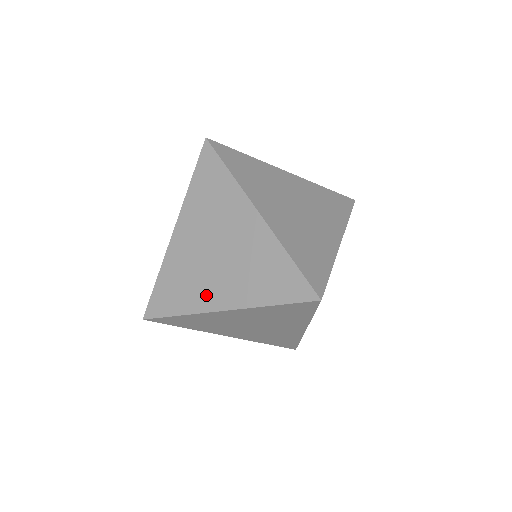
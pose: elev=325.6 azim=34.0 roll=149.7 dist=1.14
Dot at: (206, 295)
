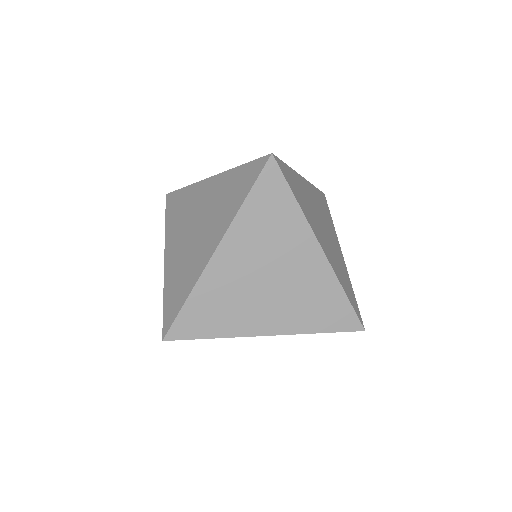
Dot at: (200, 259)
